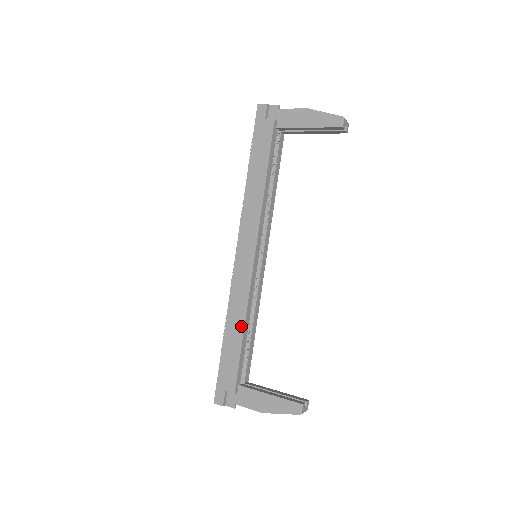
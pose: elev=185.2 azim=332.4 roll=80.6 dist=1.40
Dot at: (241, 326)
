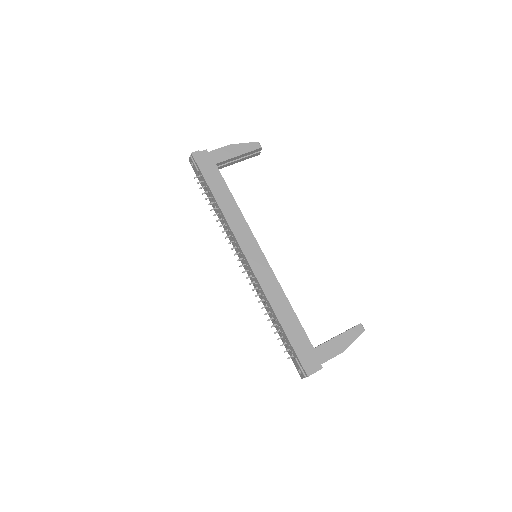
Dot at: (287, 304)
